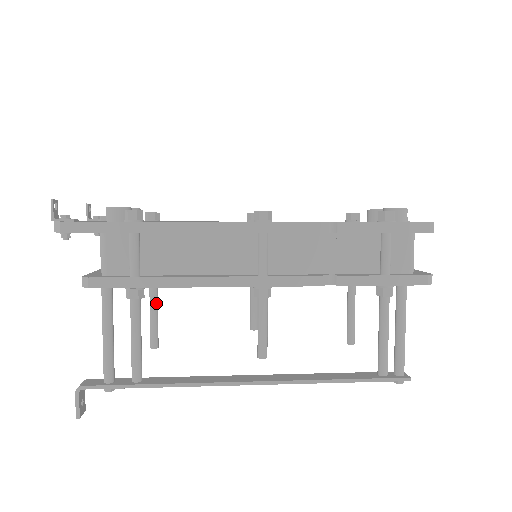
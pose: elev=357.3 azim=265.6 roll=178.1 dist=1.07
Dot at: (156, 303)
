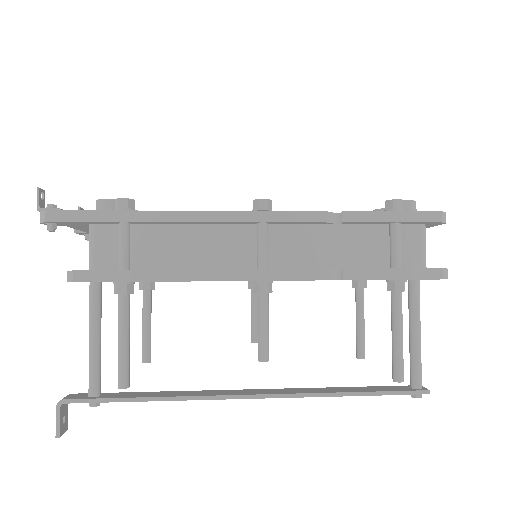
Dot at: (149, 313)
